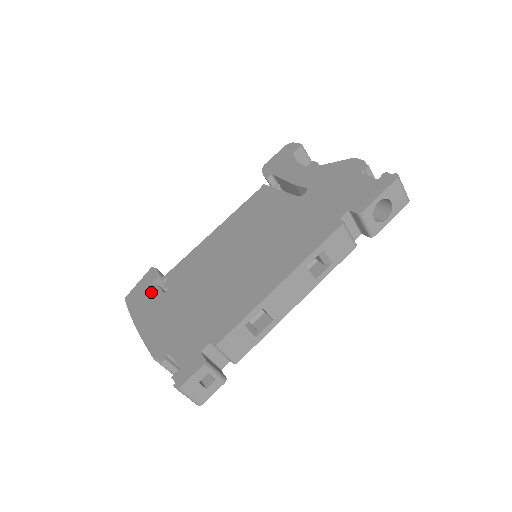
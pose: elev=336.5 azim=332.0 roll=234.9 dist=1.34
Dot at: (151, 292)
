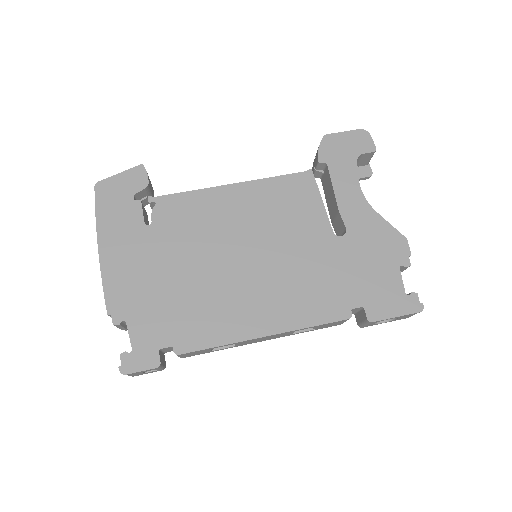
Dot at: (130, 208)
